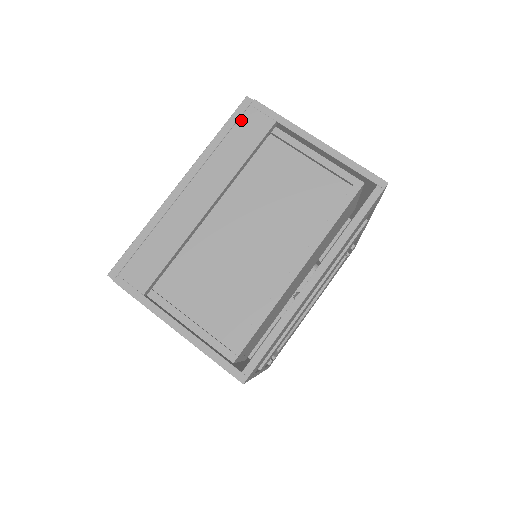
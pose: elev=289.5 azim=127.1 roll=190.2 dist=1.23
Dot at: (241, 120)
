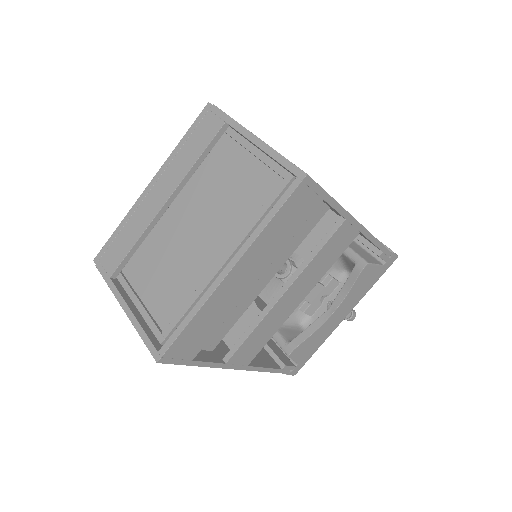
Dot at: (200, 124)
